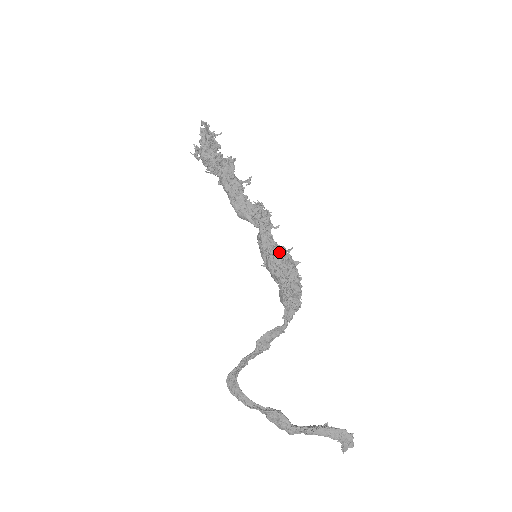
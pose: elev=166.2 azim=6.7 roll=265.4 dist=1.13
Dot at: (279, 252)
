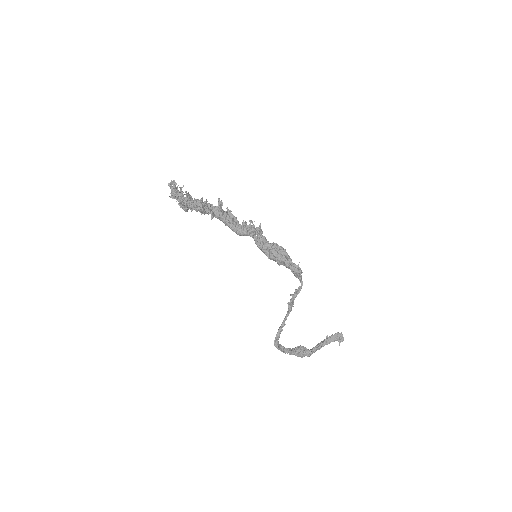
Dot at: (275, 246)
